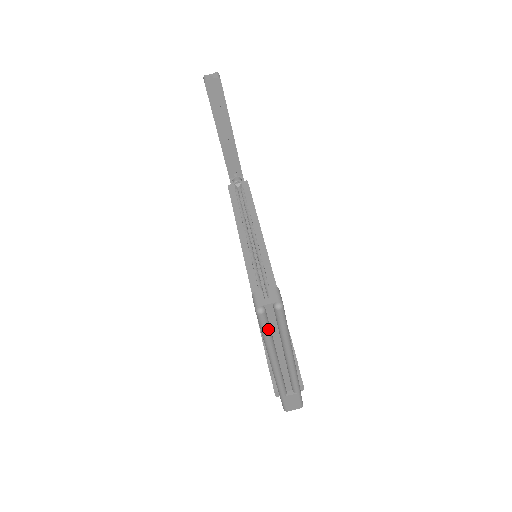
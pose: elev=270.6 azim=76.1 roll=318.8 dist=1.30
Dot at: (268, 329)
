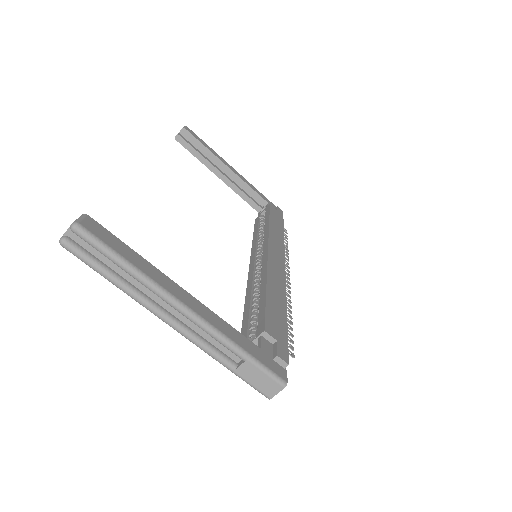
Dot at: (95, 263)
